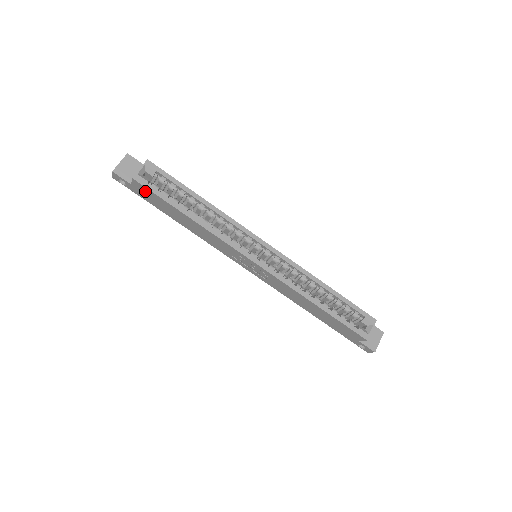
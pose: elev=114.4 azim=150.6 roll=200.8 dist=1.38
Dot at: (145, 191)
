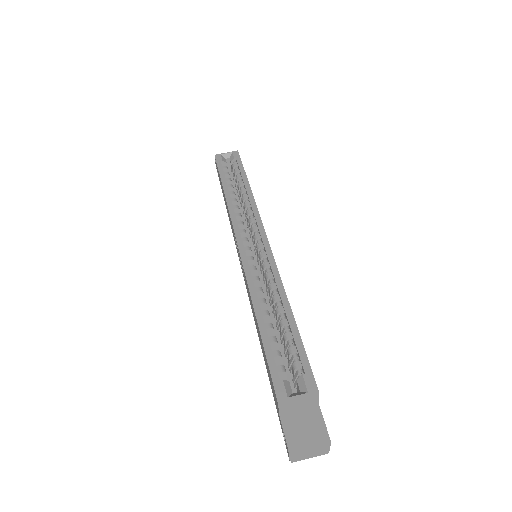
Dot at: occluded
